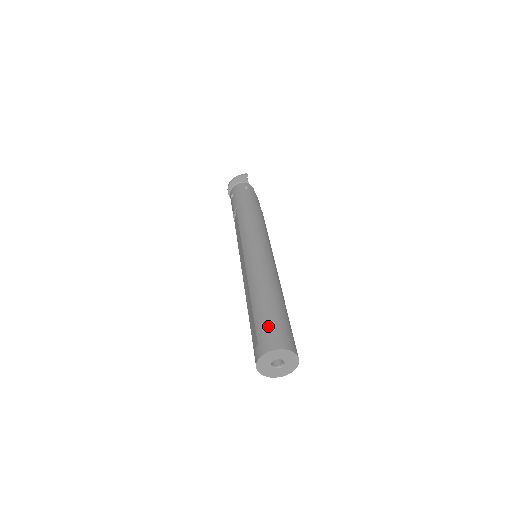
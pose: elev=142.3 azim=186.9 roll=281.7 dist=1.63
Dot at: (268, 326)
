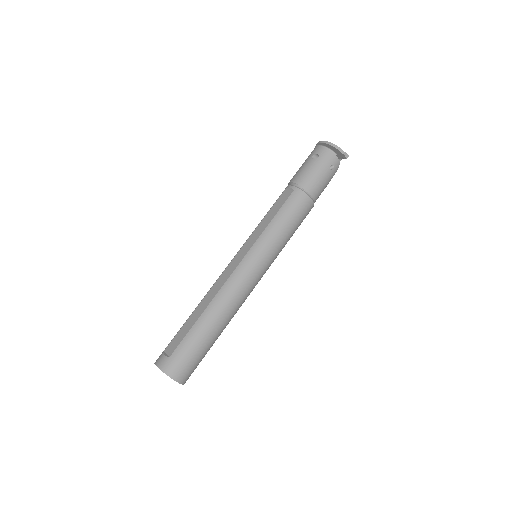
Dot at: (188, 355)
